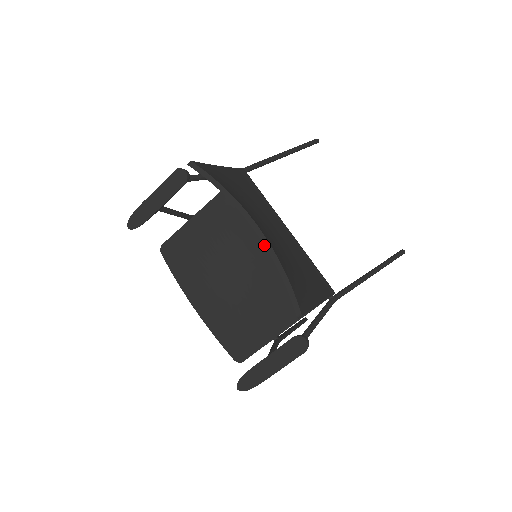
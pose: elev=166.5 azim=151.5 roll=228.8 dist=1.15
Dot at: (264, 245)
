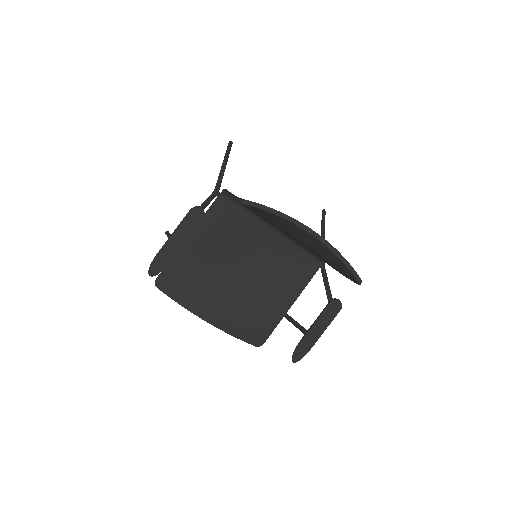
Dot at: (324, 244)
